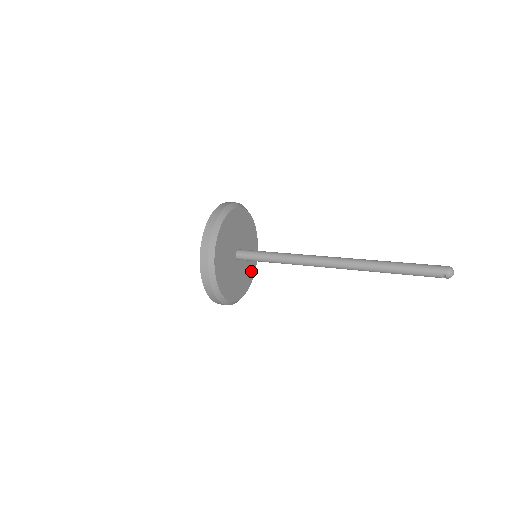
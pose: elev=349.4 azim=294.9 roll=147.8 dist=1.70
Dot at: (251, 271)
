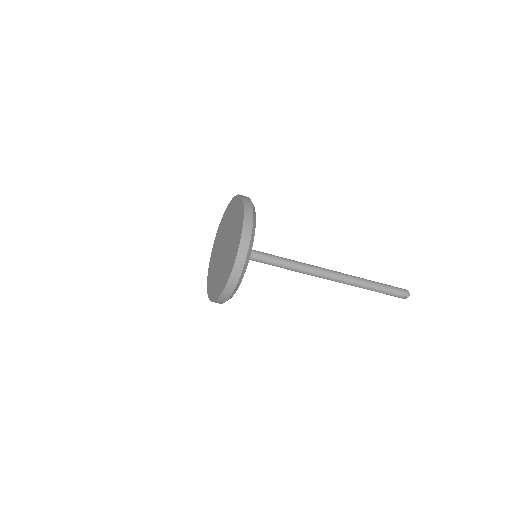
Dot at: occluded
